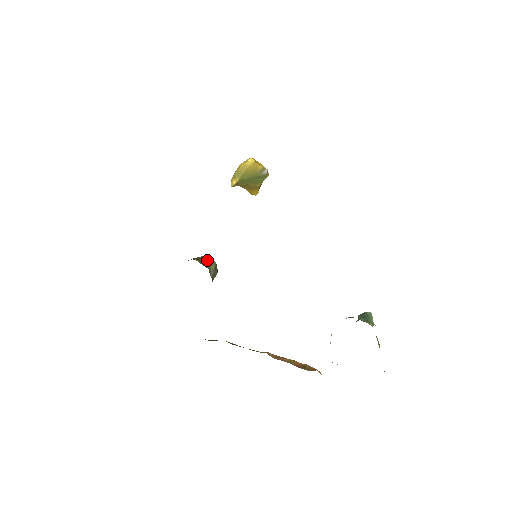
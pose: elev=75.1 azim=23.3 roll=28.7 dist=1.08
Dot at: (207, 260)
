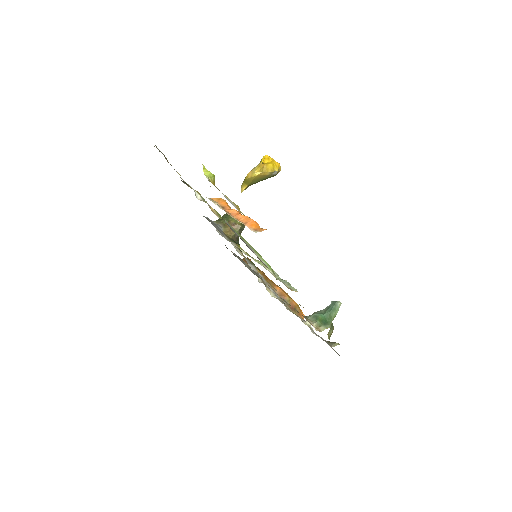
Dot at: (234, 224)
